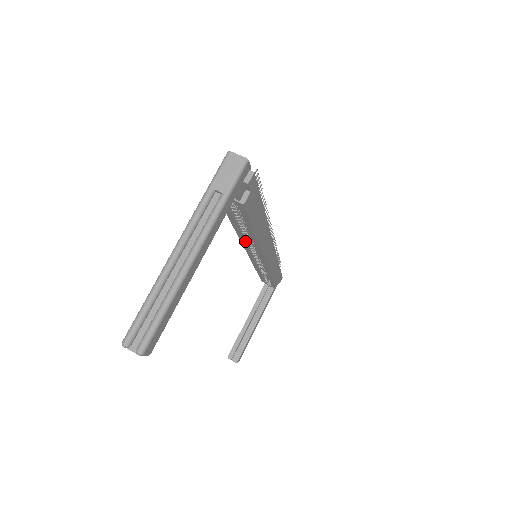
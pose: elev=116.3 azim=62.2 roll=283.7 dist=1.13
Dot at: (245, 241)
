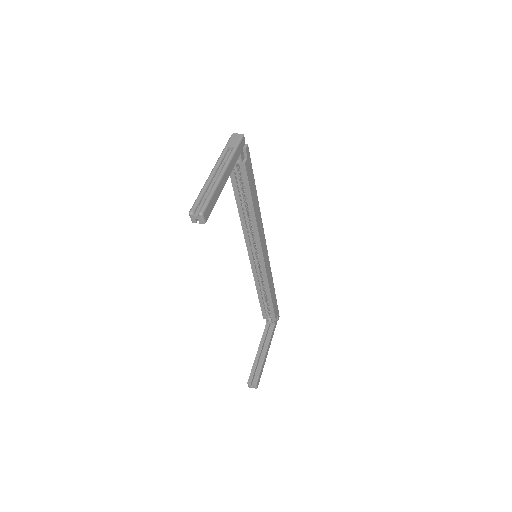
Dot at: (247, 232)
